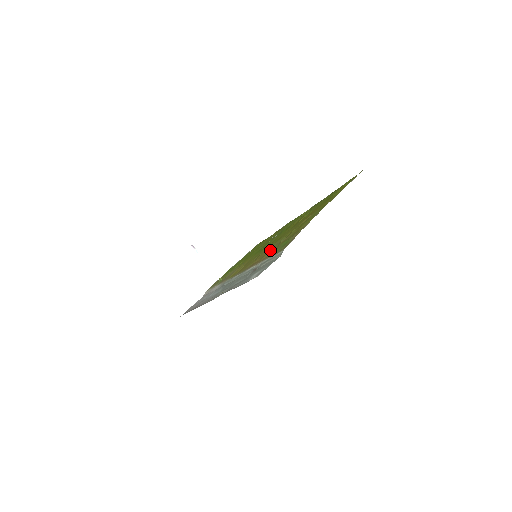
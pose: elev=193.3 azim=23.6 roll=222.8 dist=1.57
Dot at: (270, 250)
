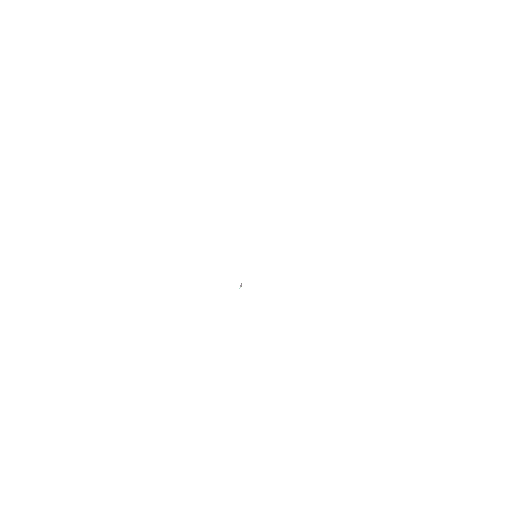
Dot at: occluded
